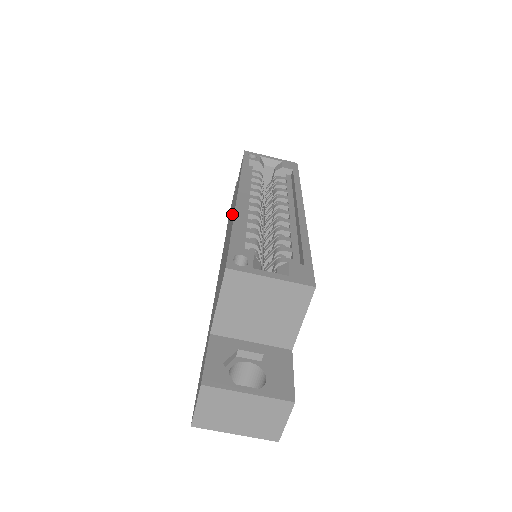
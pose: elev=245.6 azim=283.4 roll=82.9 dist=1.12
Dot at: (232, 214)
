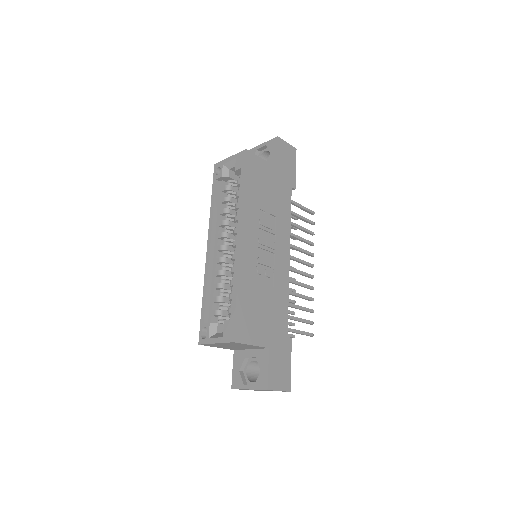
Dot at: occluded
